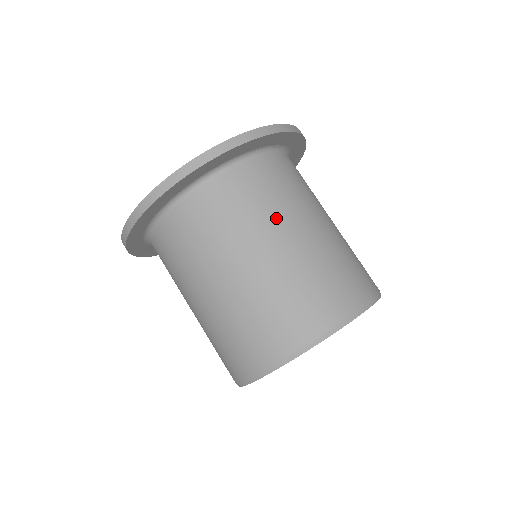
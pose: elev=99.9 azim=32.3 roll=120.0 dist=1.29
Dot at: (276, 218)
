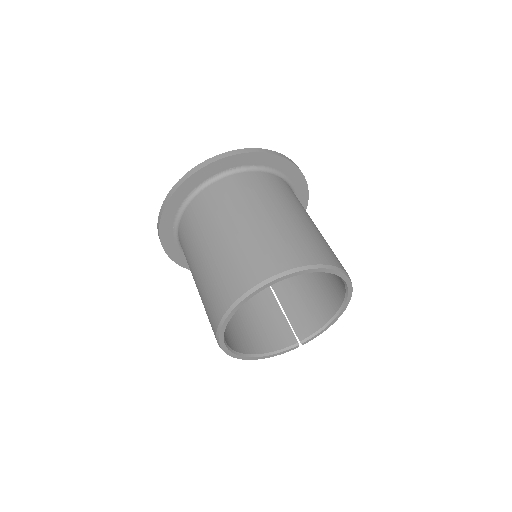
Dot at: (288, 202)
